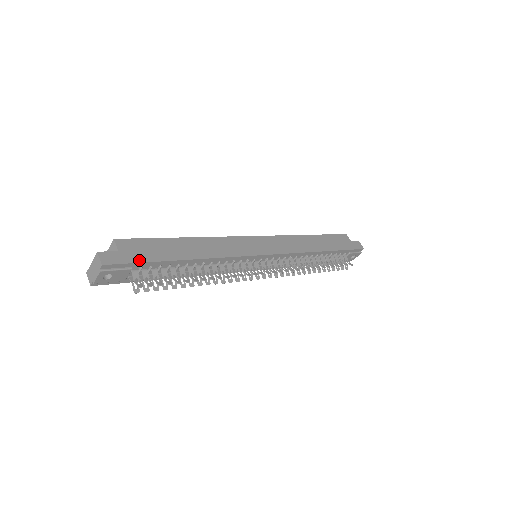
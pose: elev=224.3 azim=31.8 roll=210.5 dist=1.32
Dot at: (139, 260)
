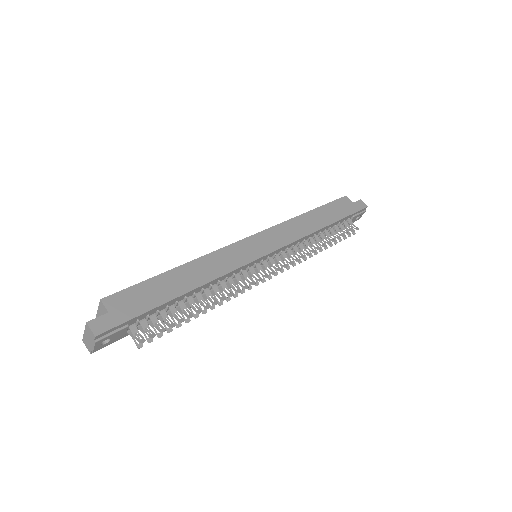
Dot at: (133, 315)
